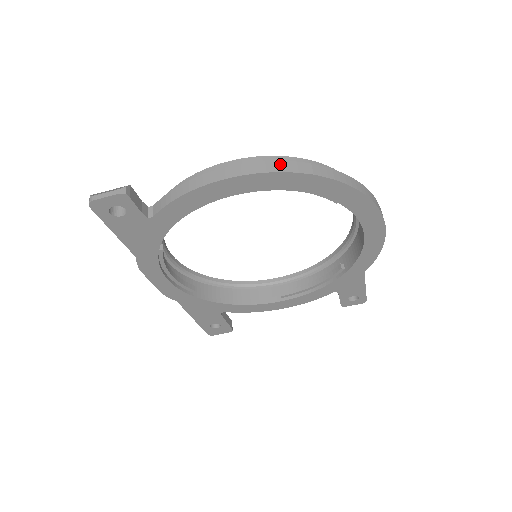
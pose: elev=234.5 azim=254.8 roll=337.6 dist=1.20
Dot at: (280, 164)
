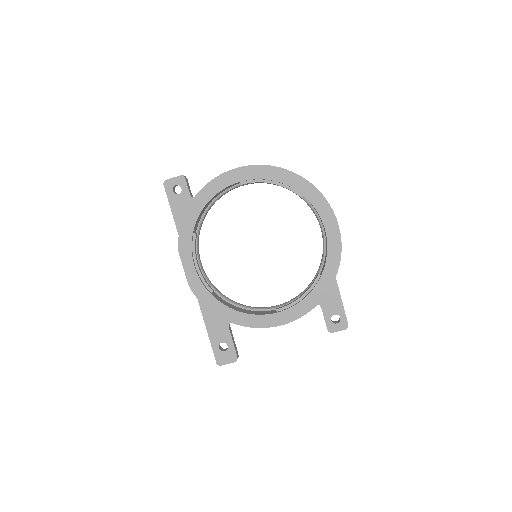
Dot at: occluded
